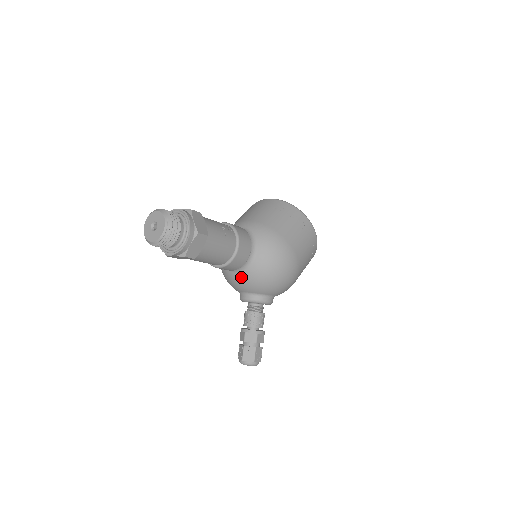
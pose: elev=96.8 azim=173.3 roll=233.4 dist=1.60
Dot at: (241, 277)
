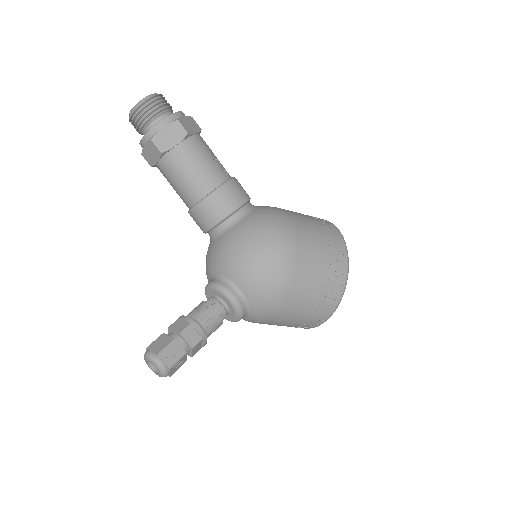
Dot at: (215, 245)
